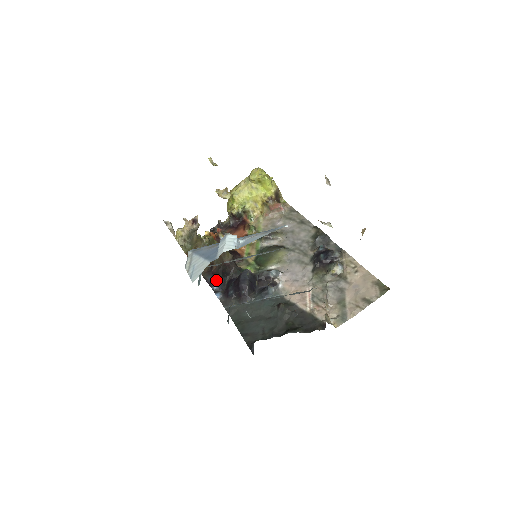
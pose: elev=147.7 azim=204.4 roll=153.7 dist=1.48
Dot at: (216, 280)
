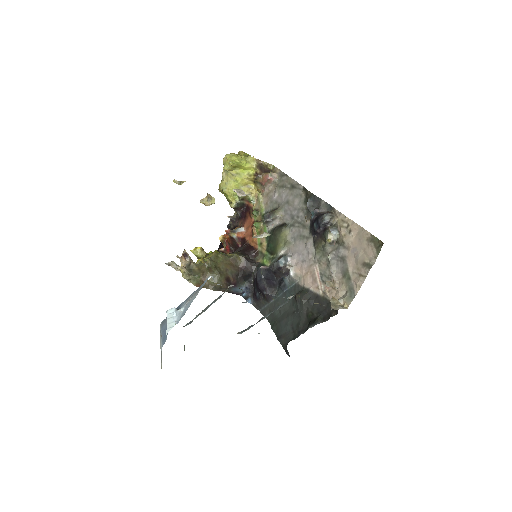
Dot at: (242, 287)
